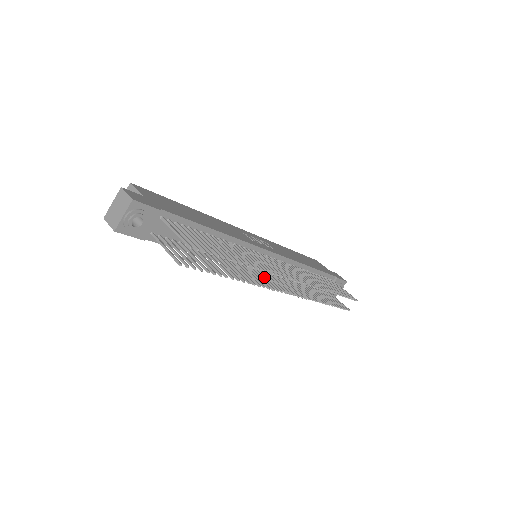
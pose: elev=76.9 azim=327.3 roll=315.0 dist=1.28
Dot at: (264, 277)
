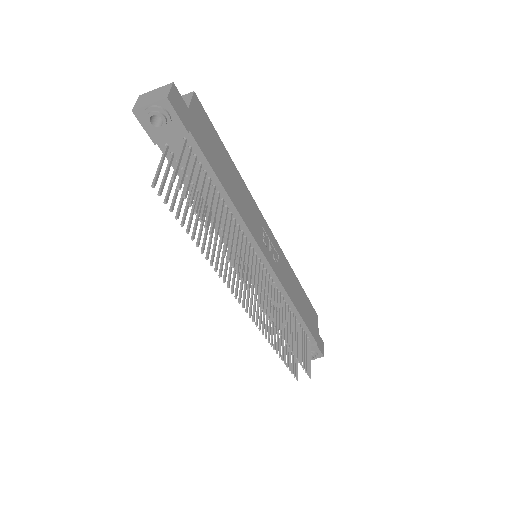
Dot at: (239, 276)
